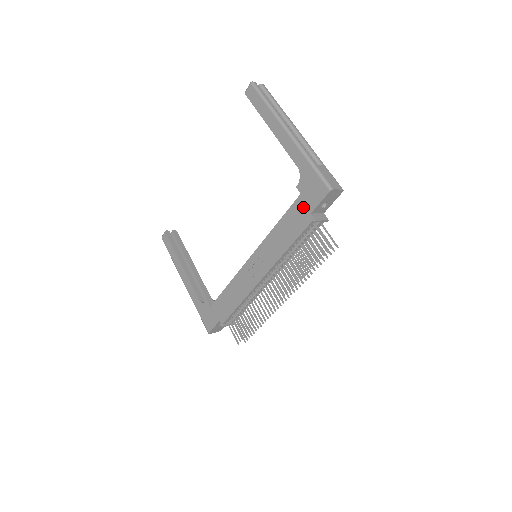
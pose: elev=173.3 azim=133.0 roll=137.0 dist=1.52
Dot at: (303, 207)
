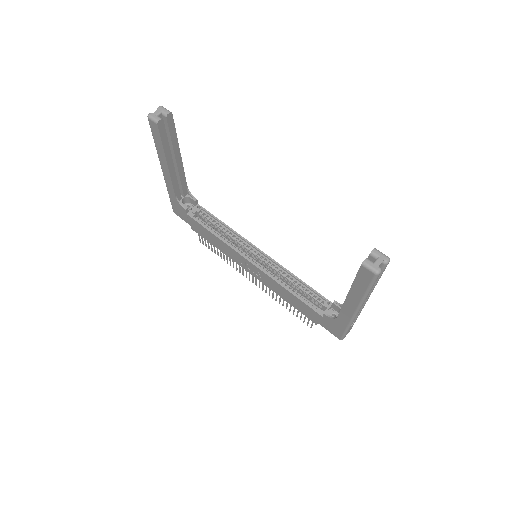
Dot at: (316, 318)
